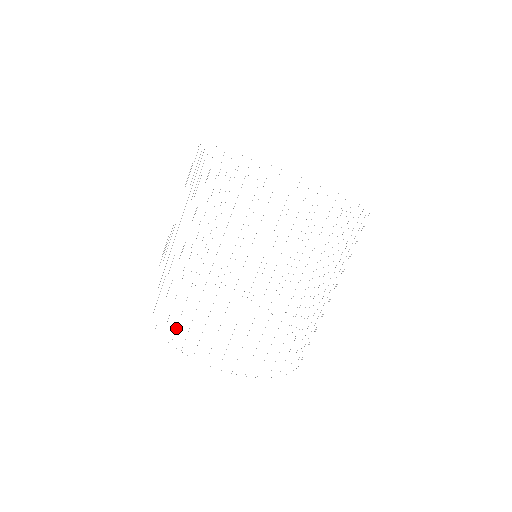
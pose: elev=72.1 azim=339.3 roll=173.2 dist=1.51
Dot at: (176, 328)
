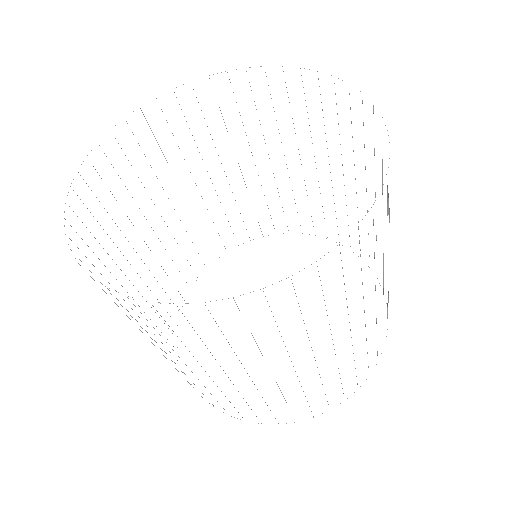
Dot at: occluded
